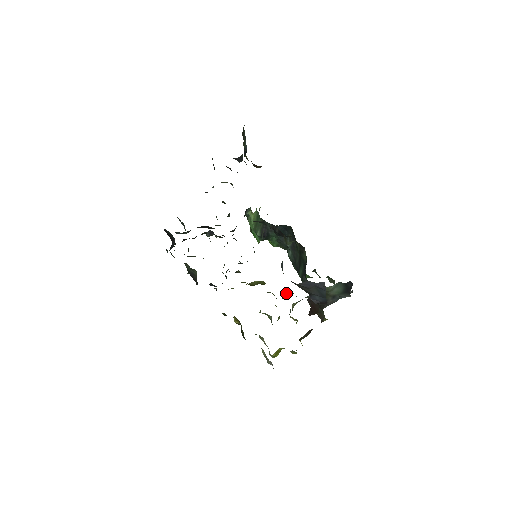
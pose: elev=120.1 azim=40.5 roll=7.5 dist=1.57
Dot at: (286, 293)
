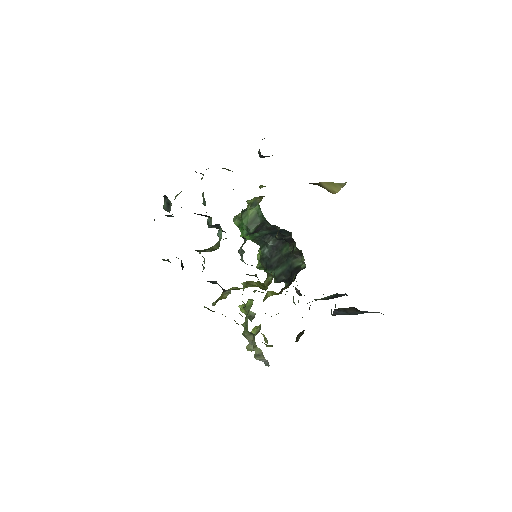
Dot at: (269, 291)
